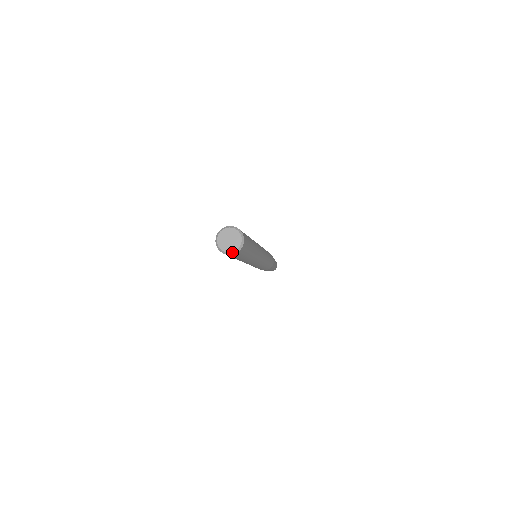
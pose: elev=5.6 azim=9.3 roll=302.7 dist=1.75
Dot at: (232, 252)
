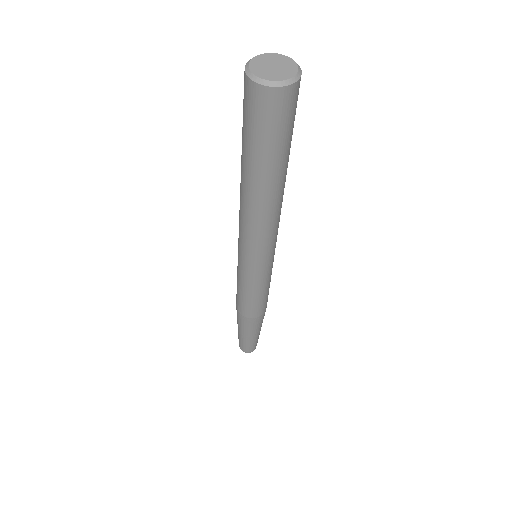
Dot at: (265, 79)
